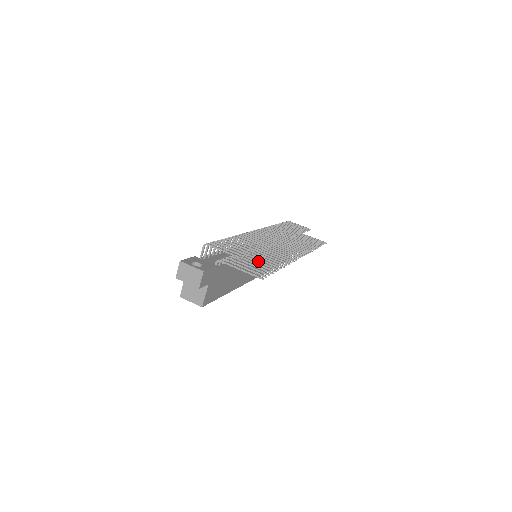
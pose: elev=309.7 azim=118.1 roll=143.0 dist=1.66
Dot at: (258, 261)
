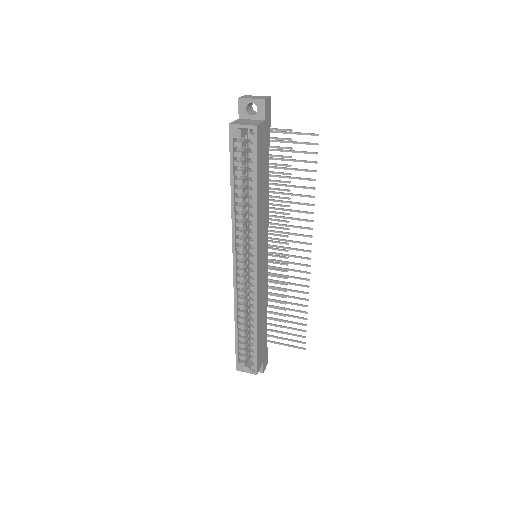
Dot at: (293, 177)
